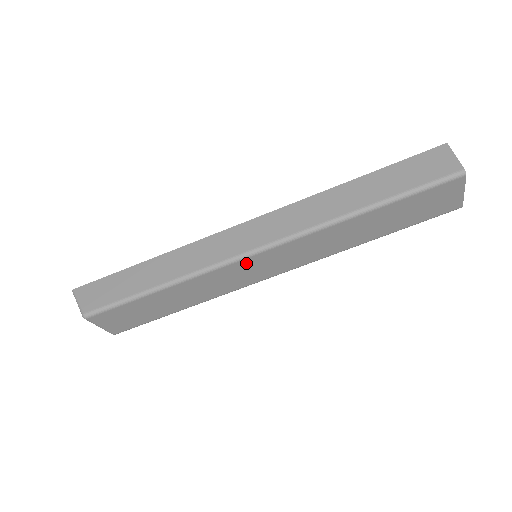
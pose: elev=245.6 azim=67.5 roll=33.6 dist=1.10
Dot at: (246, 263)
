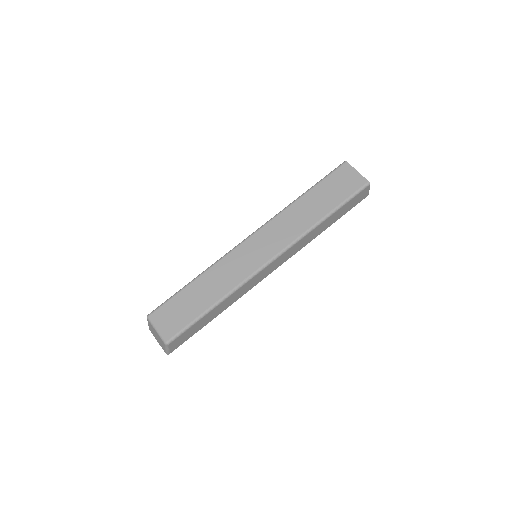
Dot at: (244, 248)
